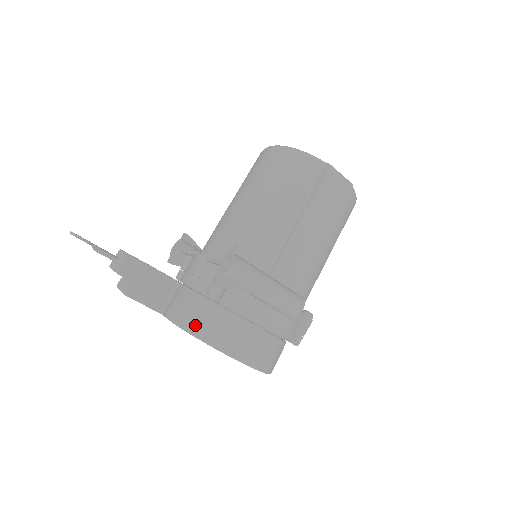
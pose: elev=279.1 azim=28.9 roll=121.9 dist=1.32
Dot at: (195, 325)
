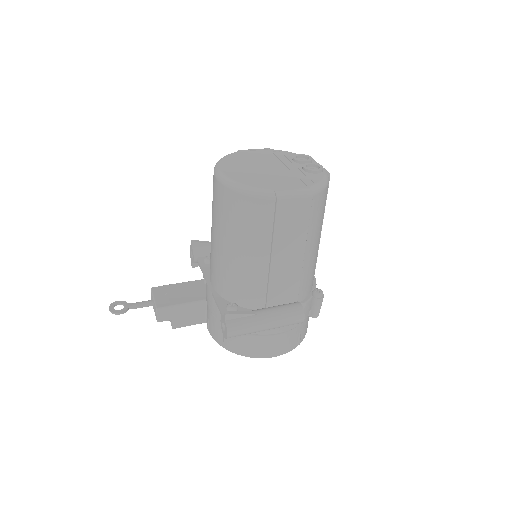
Dot at: (229, 346)
